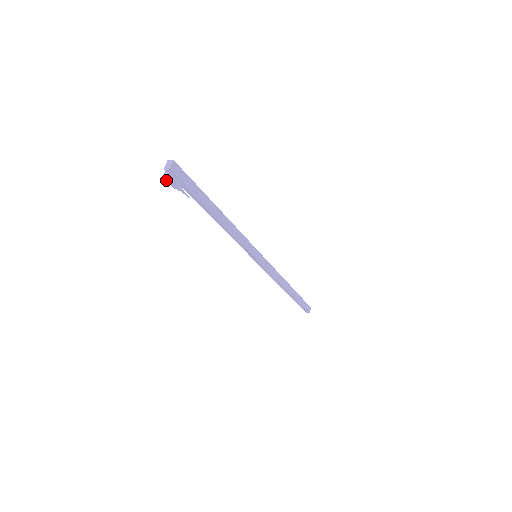
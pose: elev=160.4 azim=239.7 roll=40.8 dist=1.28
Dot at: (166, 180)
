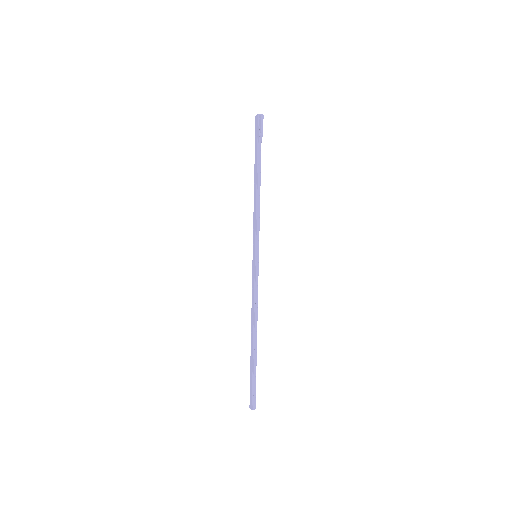
Dot at: (261, 118)
